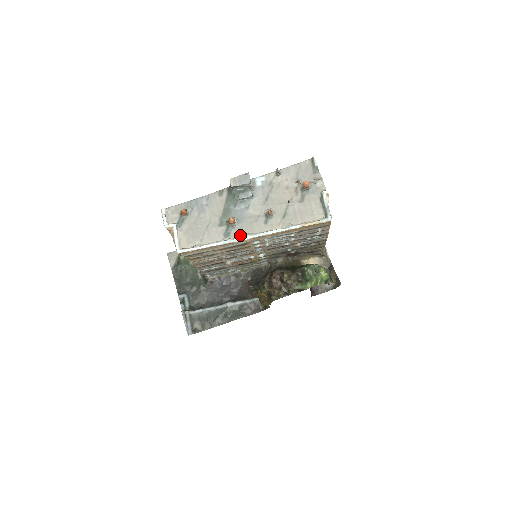
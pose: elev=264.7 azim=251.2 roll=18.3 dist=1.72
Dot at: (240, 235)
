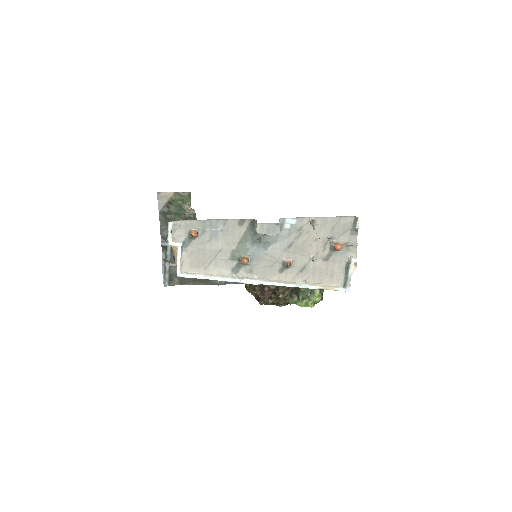
Dot at: (249, 276)
